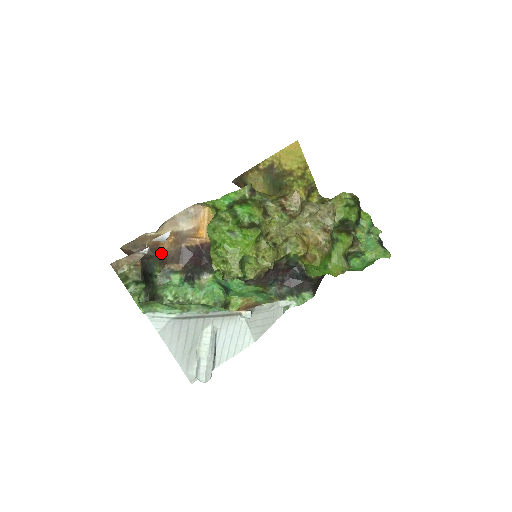
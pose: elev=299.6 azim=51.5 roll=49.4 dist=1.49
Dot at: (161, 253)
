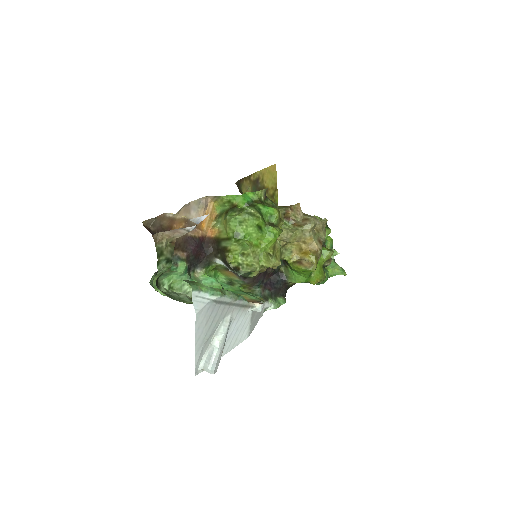
Dot at: occluded
